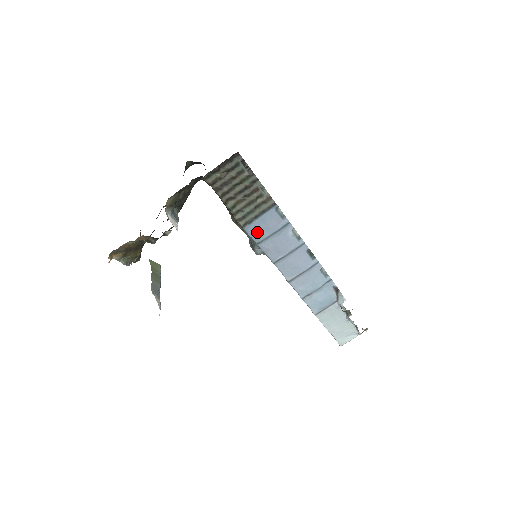
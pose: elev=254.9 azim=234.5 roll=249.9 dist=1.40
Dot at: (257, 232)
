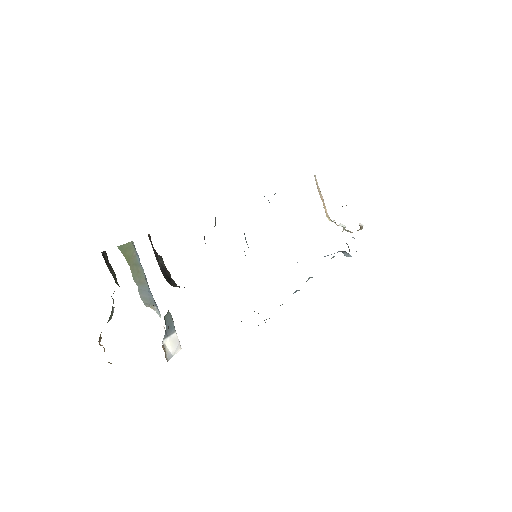
Dot at: occluded
